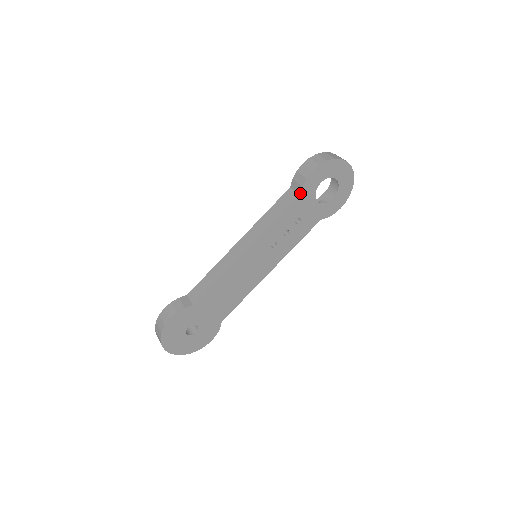
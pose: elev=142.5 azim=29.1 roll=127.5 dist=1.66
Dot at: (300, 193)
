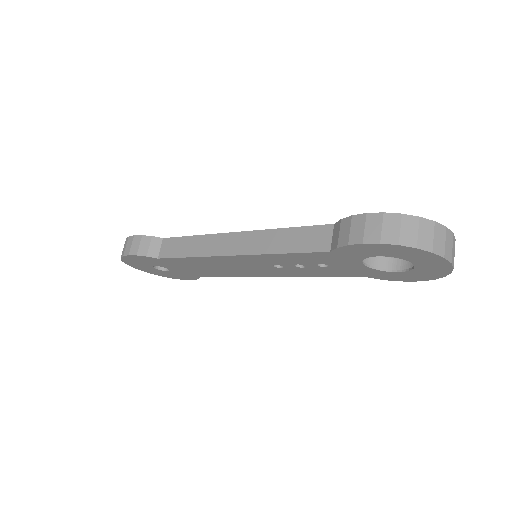
Dot at: (332, 250)
